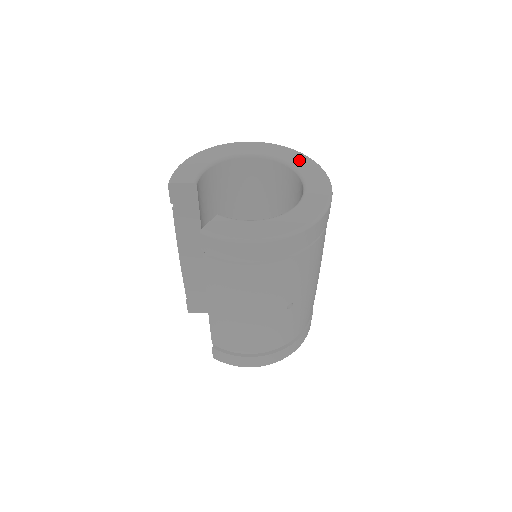
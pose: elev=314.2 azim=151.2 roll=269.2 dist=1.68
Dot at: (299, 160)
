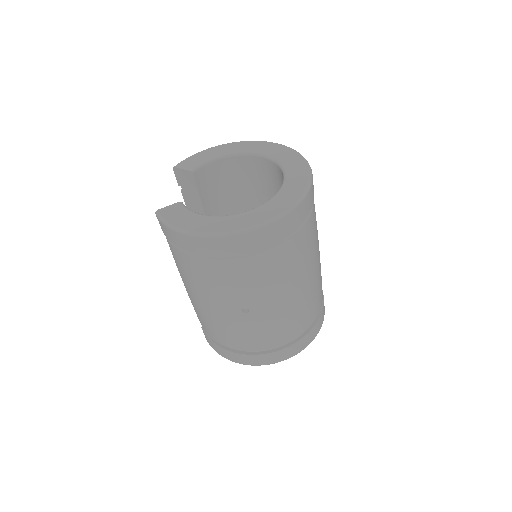
Dot at: (296, 168)
